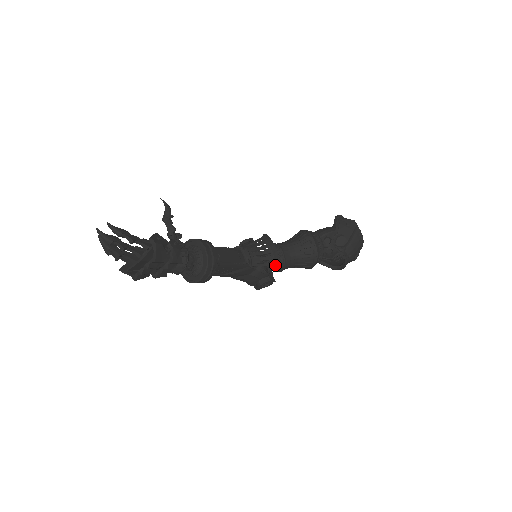
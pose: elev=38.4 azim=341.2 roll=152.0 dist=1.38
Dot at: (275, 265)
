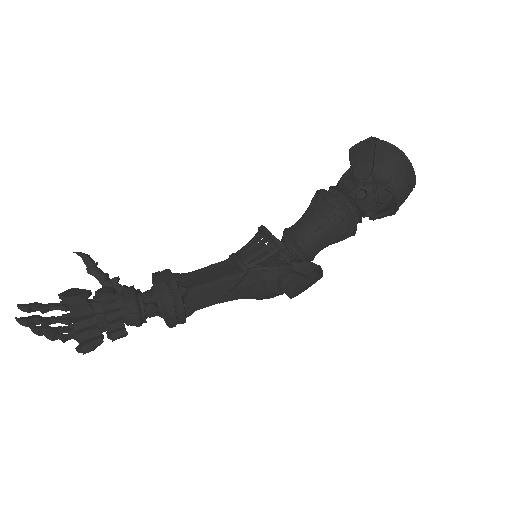
Dot at: (294, 254)
